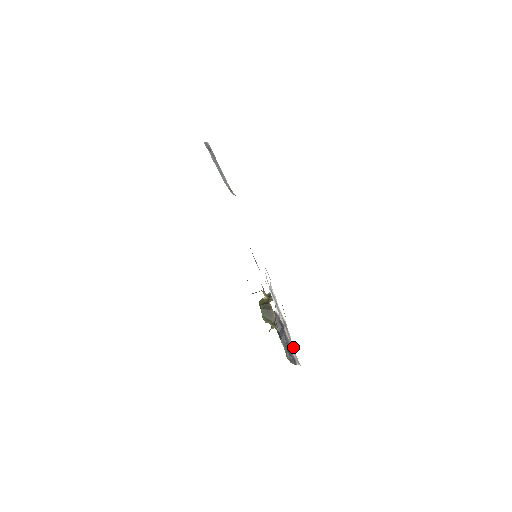
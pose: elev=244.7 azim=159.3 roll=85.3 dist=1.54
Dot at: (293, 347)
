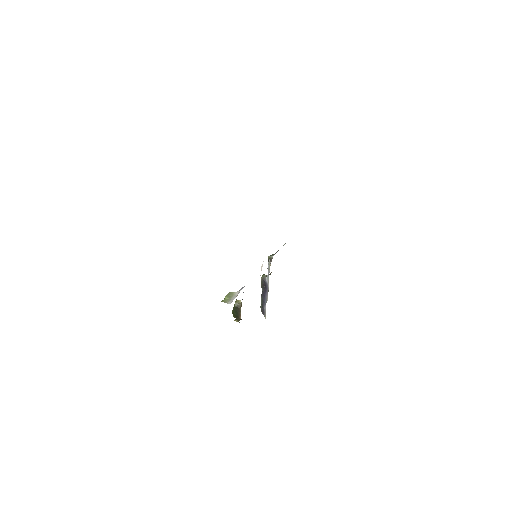
Dot at: occluded
